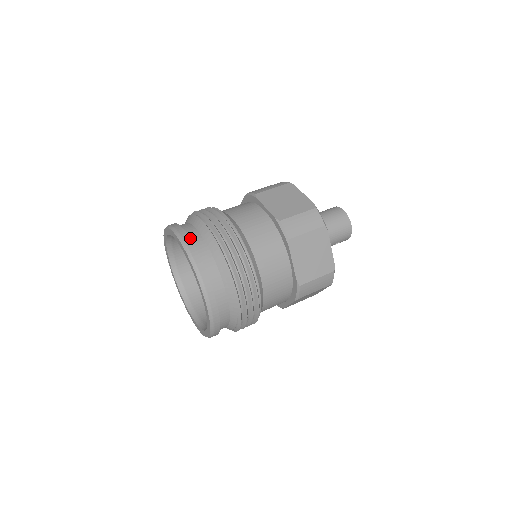
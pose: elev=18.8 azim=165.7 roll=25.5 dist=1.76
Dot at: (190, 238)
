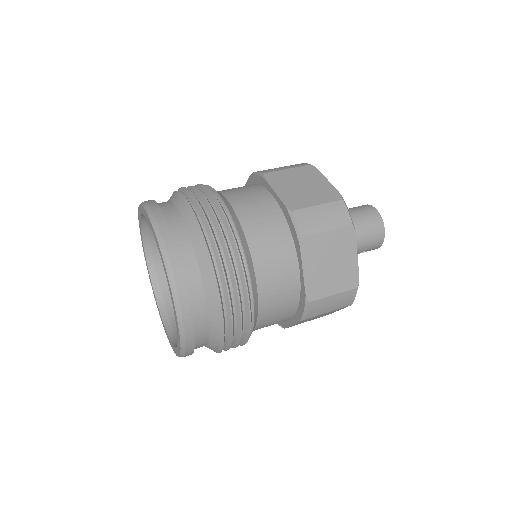
Dot at: (166, 220)
